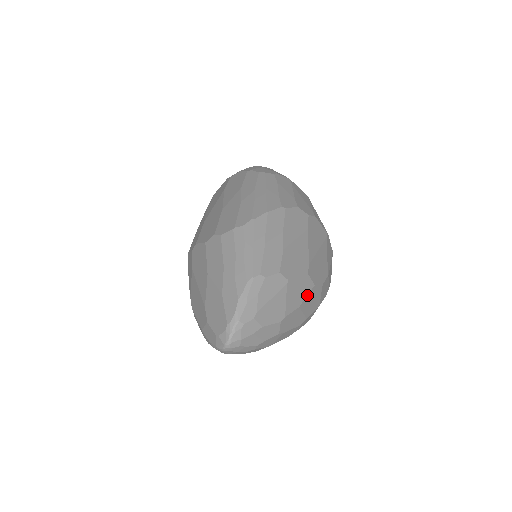
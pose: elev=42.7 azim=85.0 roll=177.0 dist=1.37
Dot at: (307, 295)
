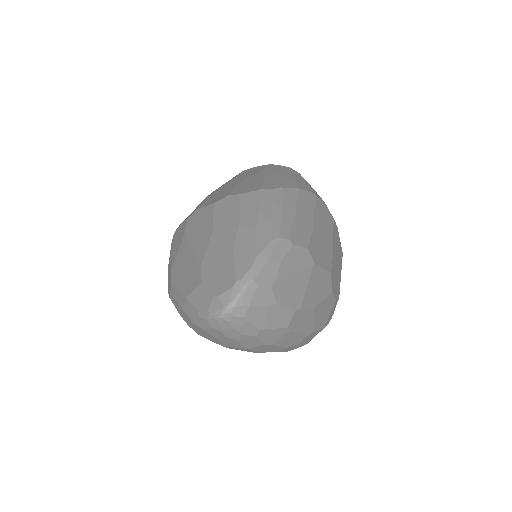
Dot at: (324, 298)
